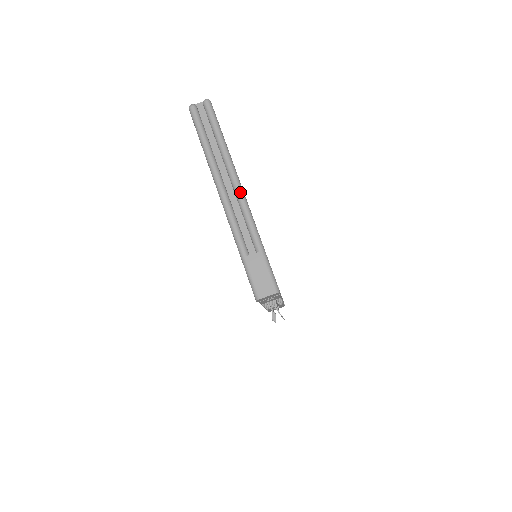
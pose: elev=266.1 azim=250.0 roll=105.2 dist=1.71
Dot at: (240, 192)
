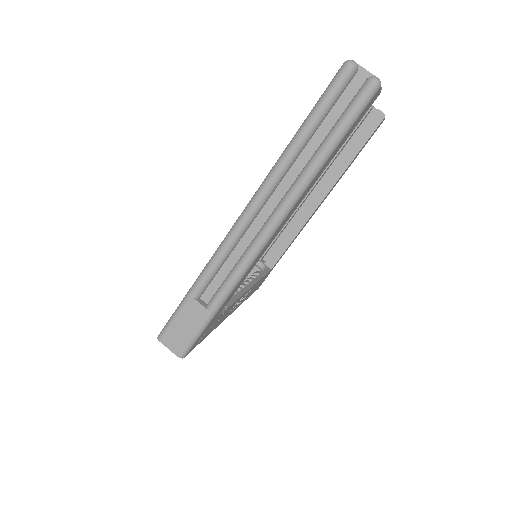
Dot at: (264, 237)
